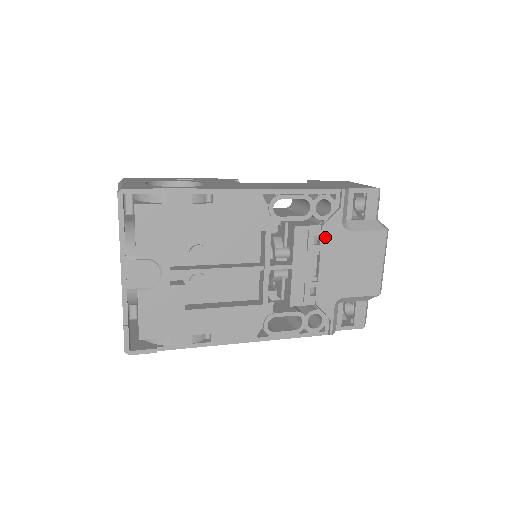
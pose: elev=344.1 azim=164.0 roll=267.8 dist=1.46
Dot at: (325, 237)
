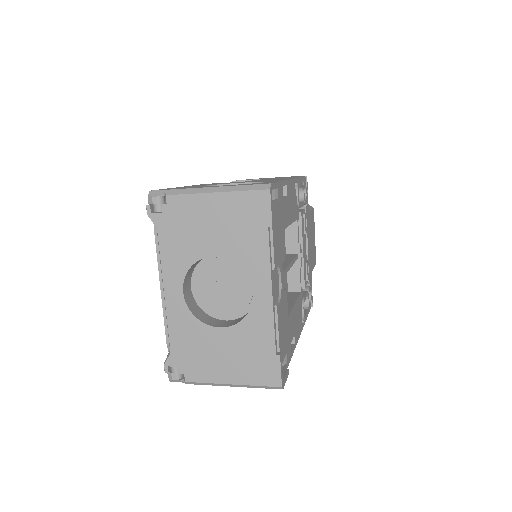
Dot at: (307, 219)
